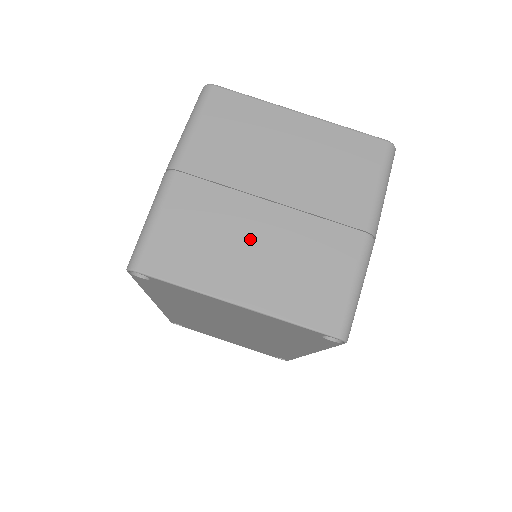
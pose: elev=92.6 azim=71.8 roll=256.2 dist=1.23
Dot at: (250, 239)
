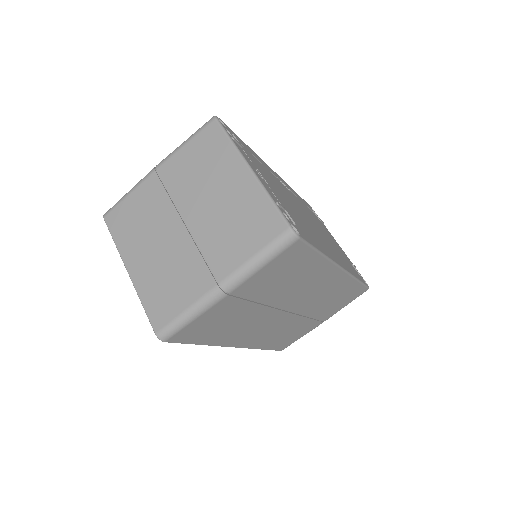
Dot at: (159, 239)
